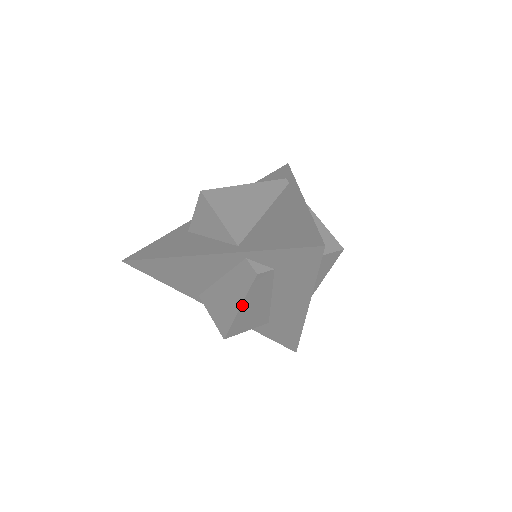
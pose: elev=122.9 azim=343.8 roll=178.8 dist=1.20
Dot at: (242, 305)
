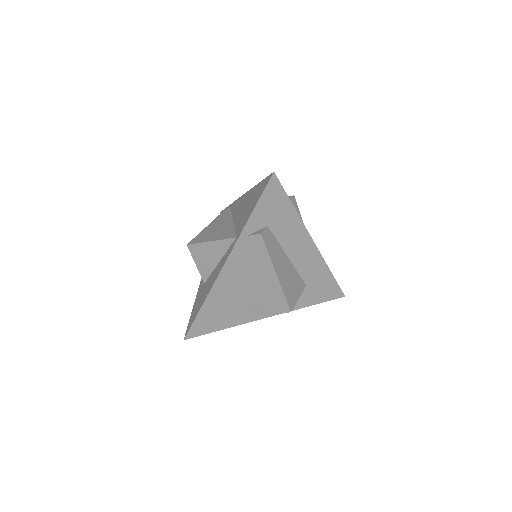
Dot at: (275, 269)
